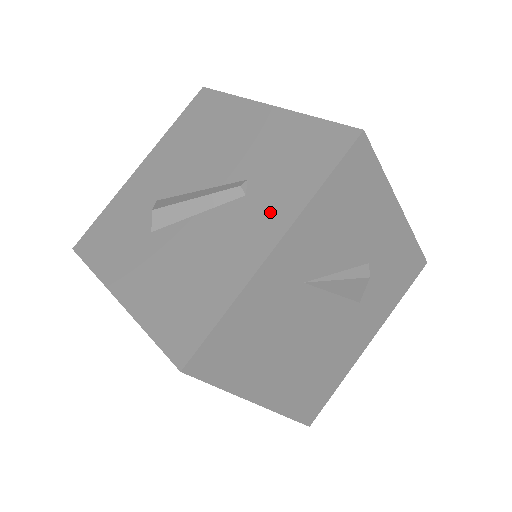
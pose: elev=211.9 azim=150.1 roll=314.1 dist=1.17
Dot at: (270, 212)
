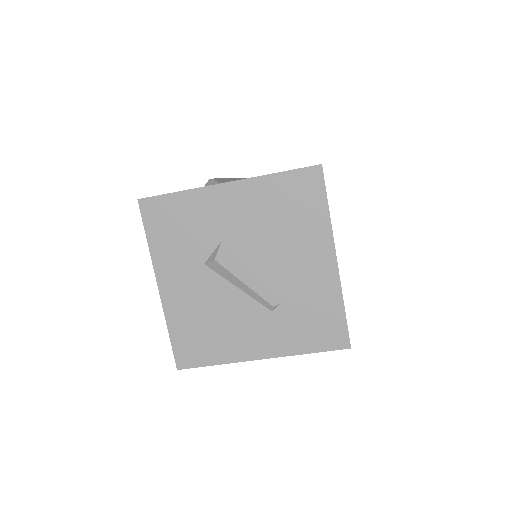
Dot at: (275, 338)
